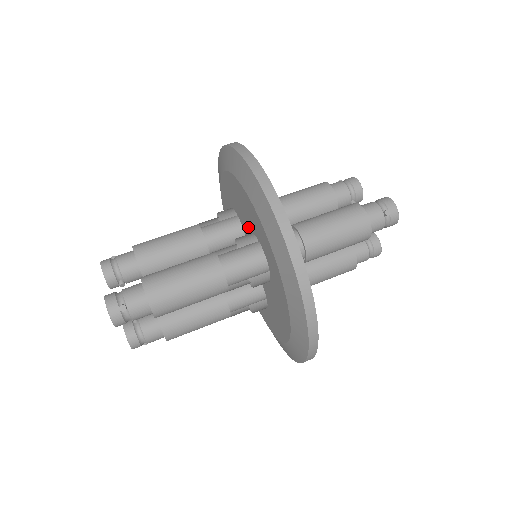
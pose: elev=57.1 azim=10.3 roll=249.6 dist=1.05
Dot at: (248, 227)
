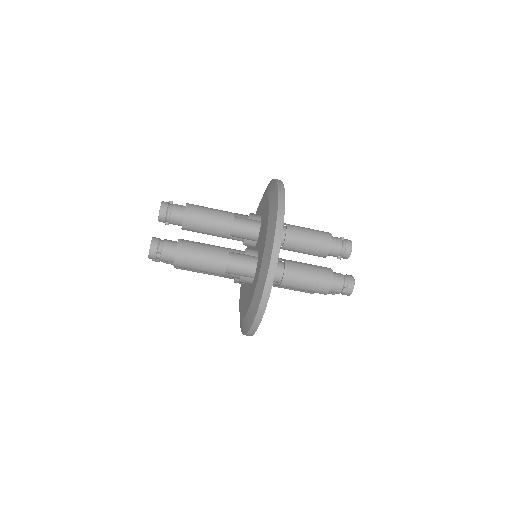
Dot at: (259, 246)
